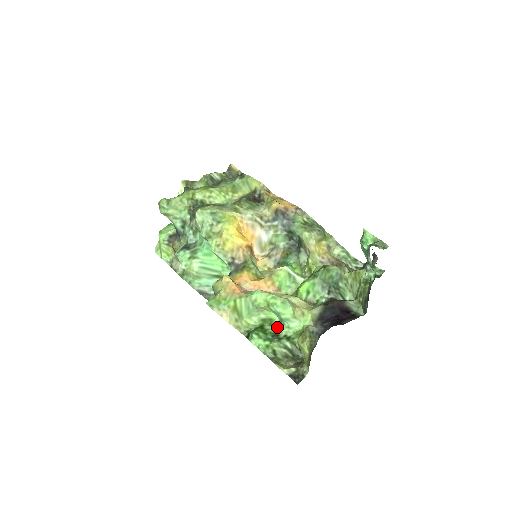
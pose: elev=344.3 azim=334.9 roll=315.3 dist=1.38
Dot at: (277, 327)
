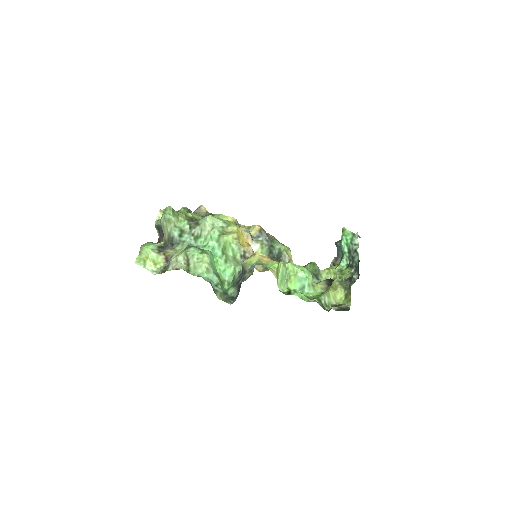
Dot at: occluded
